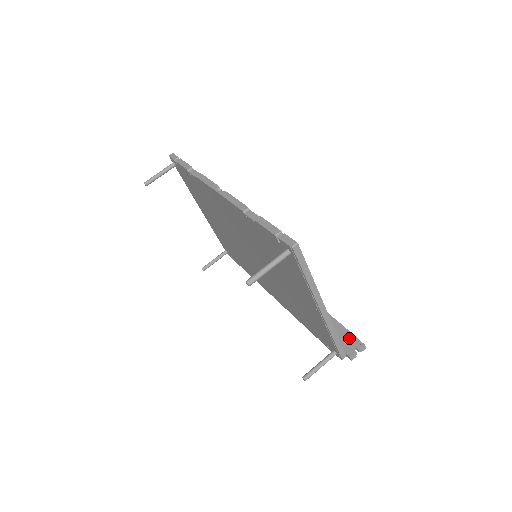
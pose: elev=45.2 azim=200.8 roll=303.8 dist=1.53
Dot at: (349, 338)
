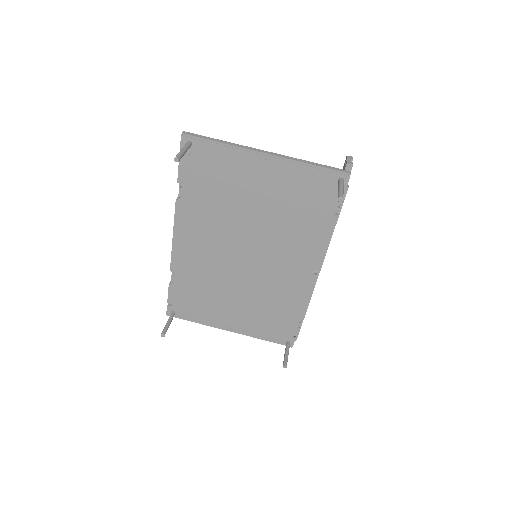
Dot at: occluded
